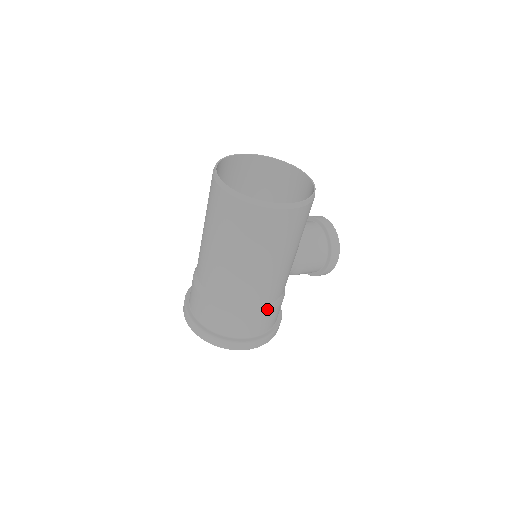
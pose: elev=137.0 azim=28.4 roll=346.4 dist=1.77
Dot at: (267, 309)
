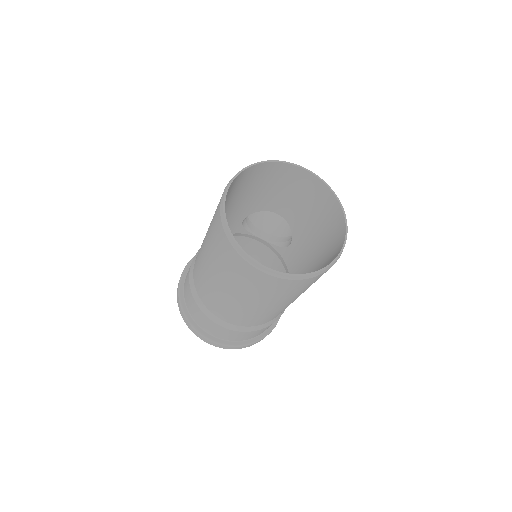
Dot at: occluded
